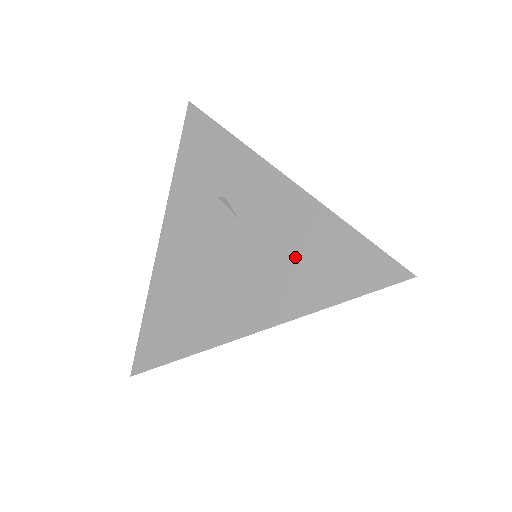
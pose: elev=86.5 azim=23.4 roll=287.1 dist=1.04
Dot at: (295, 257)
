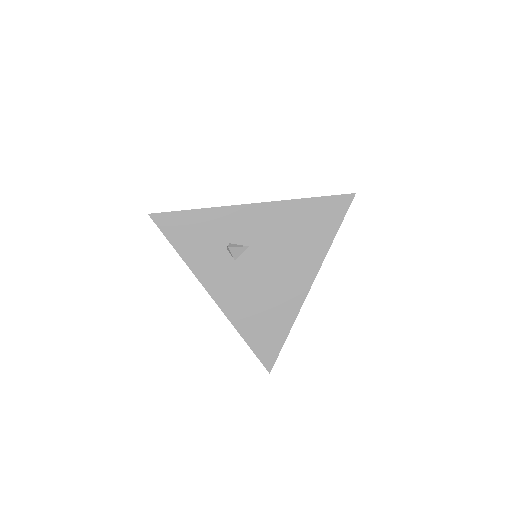
Dot at: (296, 236)
